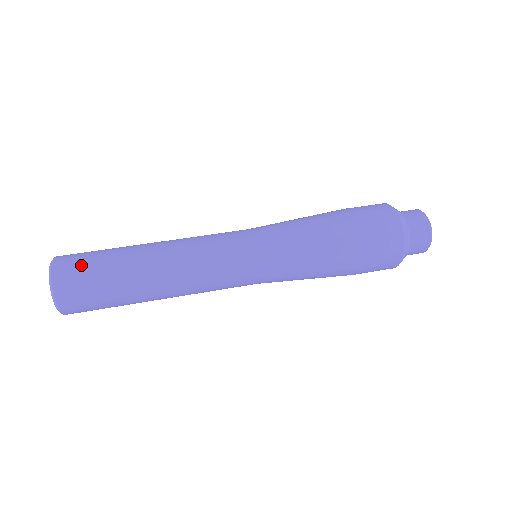
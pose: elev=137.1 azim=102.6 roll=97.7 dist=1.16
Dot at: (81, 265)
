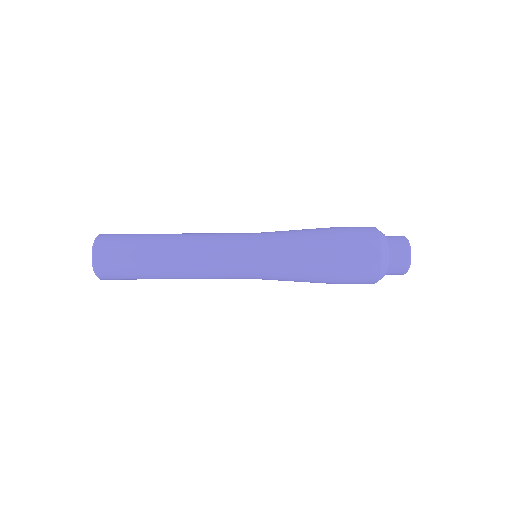
Dot at: (116, 247)
